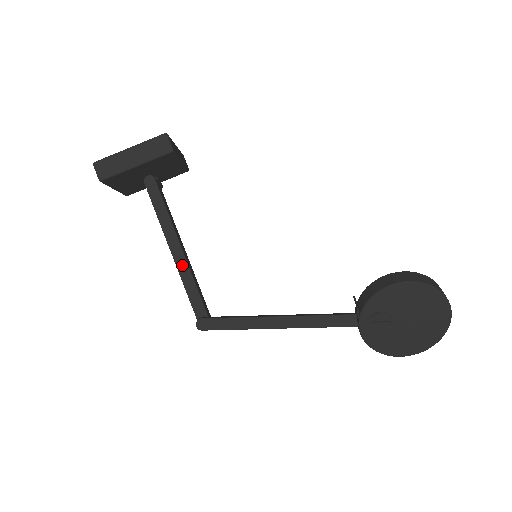
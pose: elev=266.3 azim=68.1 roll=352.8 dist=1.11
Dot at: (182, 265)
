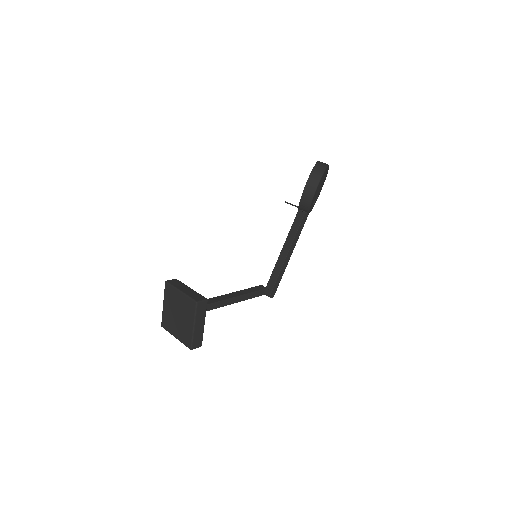
Dot at: (240, 299)
